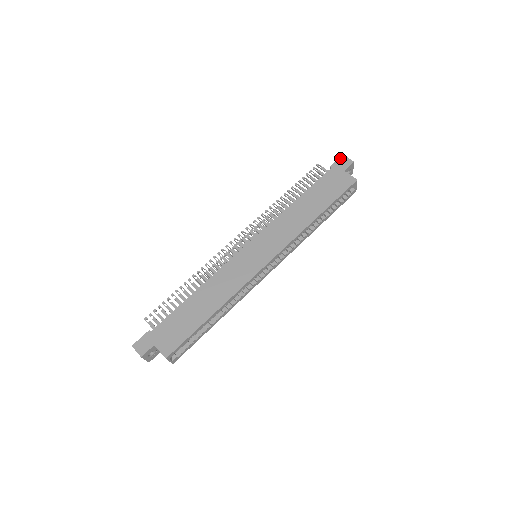
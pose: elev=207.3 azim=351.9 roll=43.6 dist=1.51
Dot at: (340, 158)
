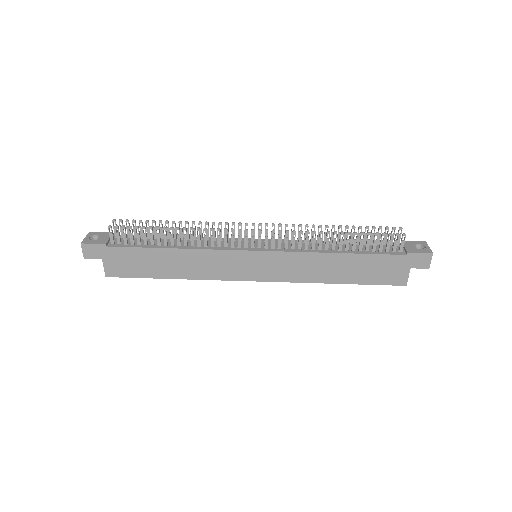
Dot at: (426, 254)
